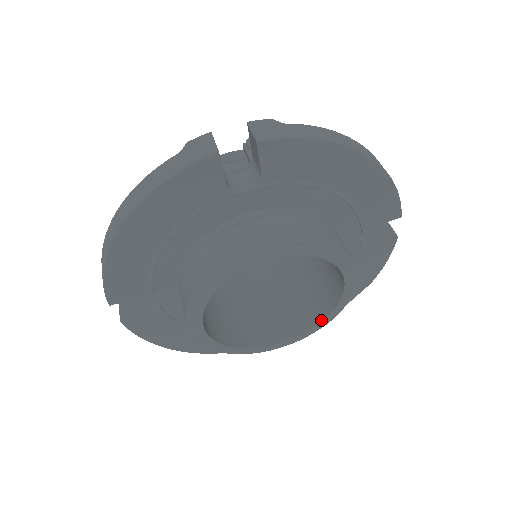
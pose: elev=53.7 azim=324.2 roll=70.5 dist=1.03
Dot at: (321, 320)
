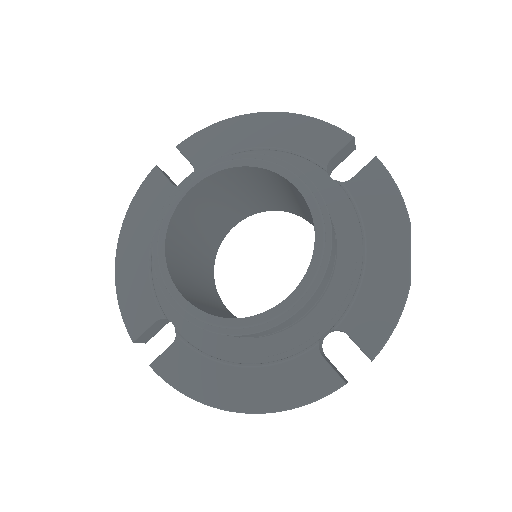
Dot at: (314, 246)
